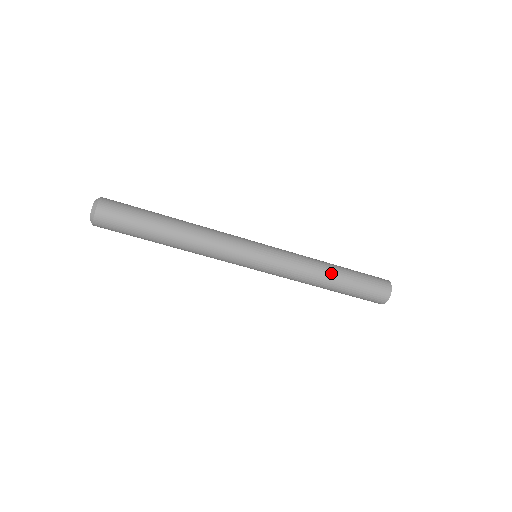
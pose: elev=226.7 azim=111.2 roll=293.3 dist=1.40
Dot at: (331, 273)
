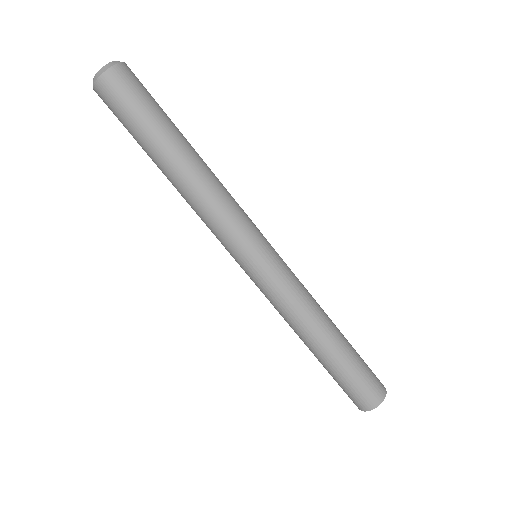
Dot at: (331, 321)
